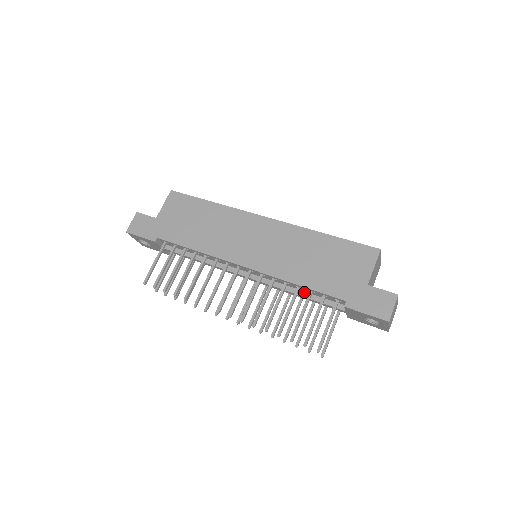
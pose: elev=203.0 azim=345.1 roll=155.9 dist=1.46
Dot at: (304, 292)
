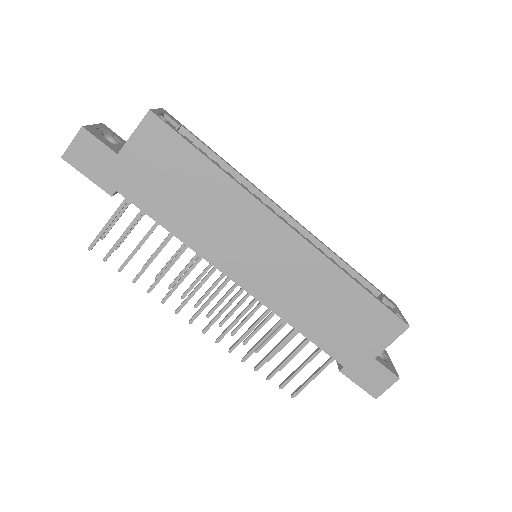
Dot at: occluded
